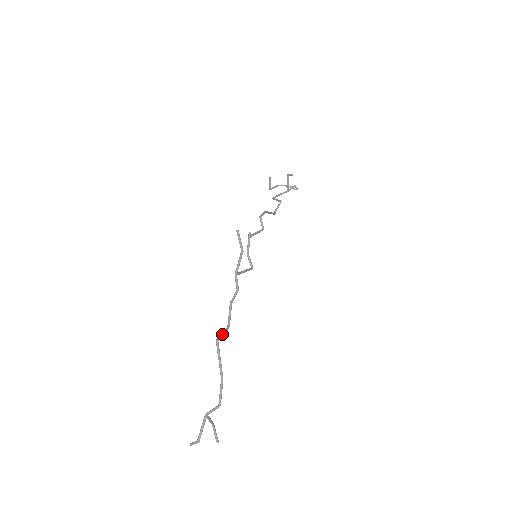
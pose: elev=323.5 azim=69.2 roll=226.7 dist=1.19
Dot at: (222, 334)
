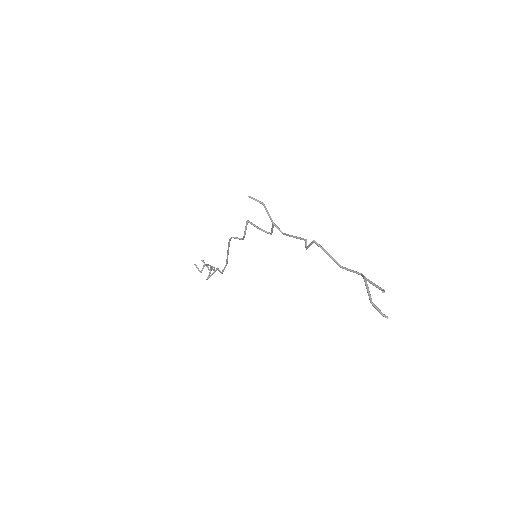
Dot at: (310, 244)
